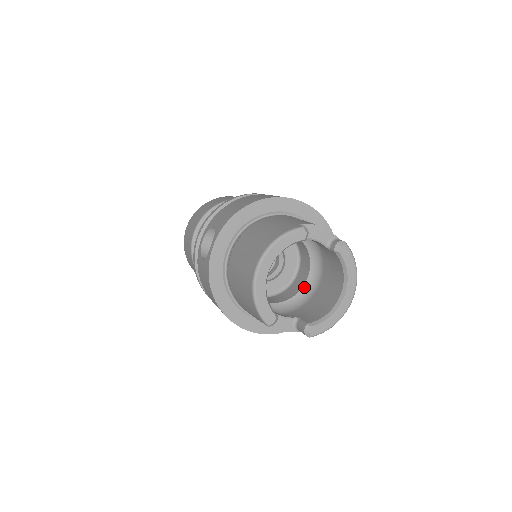
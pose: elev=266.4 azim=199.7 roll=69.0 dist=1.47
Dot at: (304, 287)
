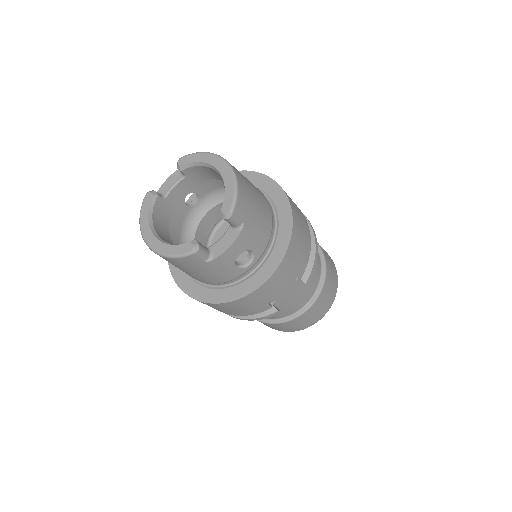
Dot at: occluded
